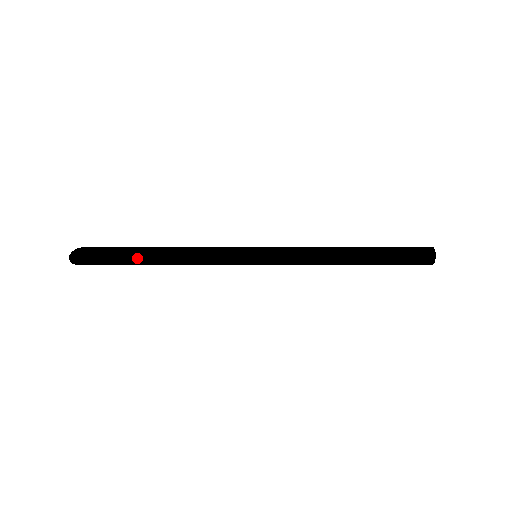
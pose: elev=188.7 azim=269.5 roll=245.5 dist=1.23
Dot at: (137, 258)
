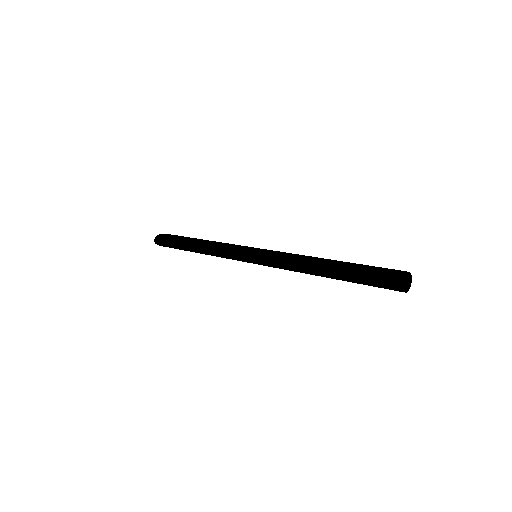
Dot at: (185, 247)
